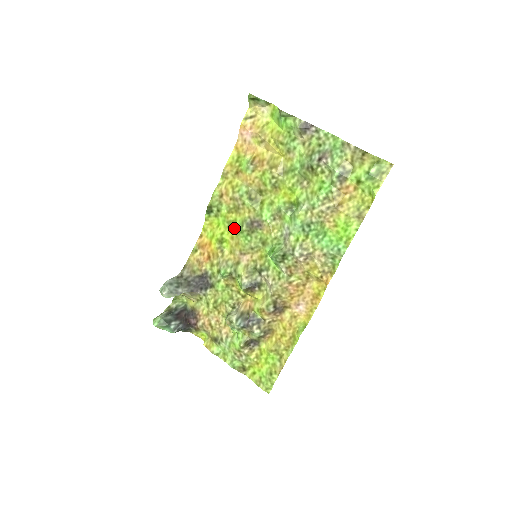
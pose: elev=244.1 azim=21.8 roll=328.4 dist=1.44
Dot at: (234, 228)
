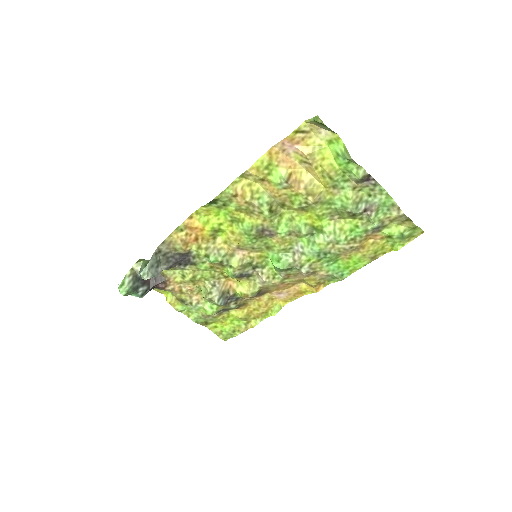
Dot at: (239, 226)
